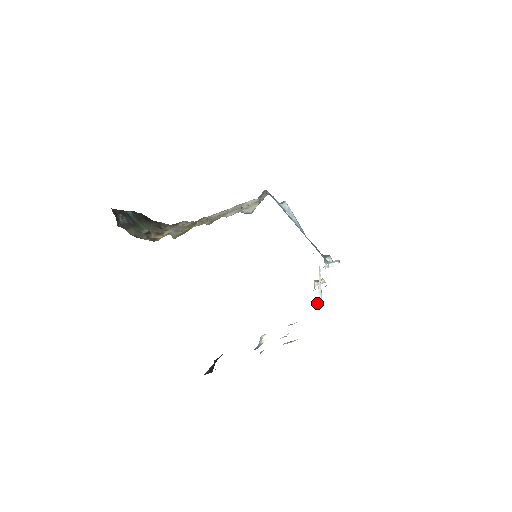
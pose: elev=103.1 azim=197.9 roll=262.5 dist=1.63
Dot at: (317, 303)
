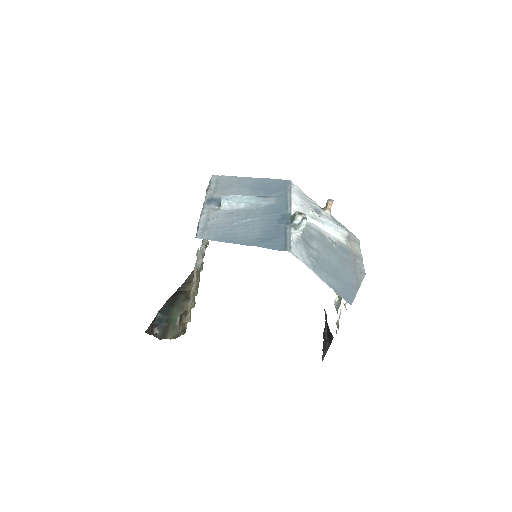
Dot at: (339, 239)
